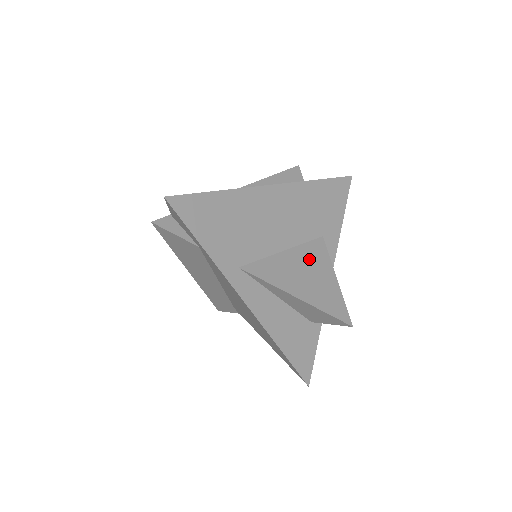
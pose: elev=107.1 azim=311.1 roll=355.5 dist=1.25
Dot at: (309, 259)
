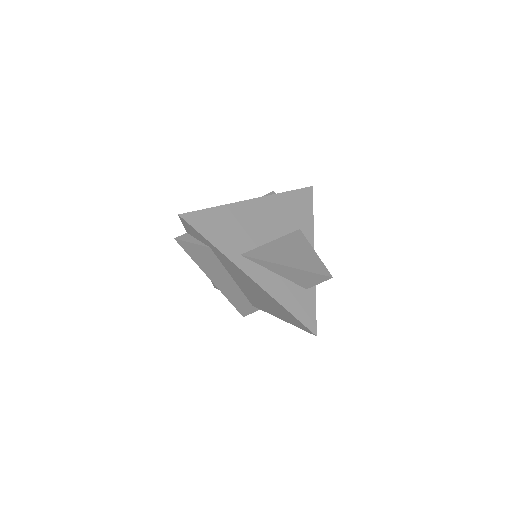
Dot at: (292, 243)
